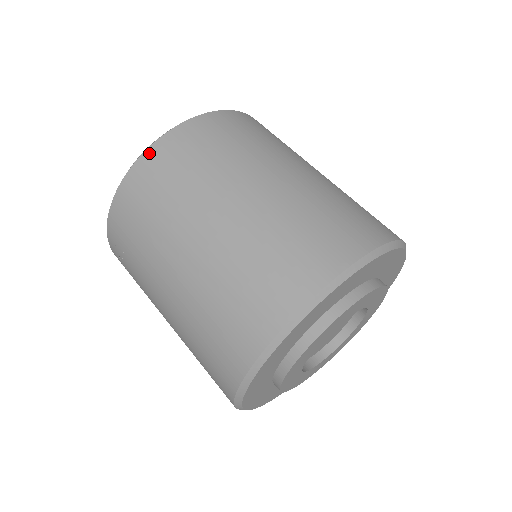
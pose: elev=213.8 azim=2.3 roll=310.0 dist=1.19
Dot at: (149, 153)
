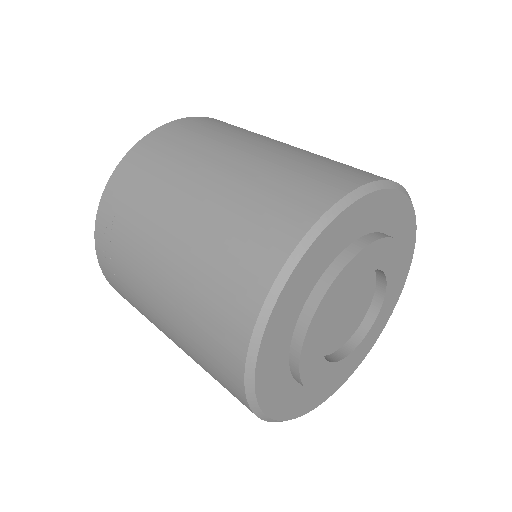
Dot at: (161, 129)
